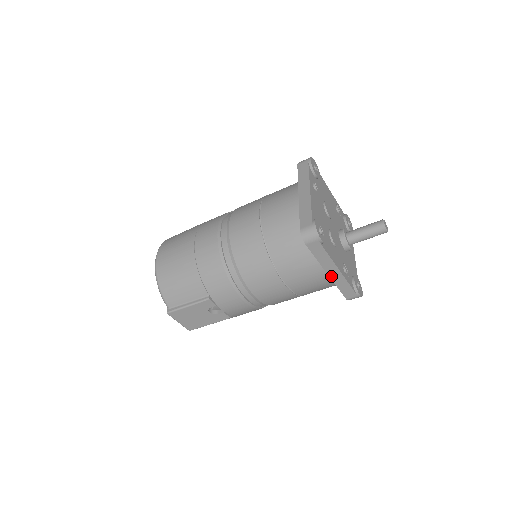
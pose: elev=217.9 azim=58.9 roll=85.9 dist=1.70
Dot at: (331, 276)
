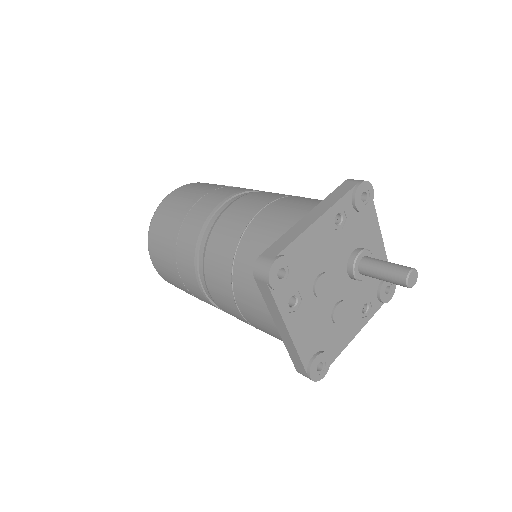
Dot at: occluded
